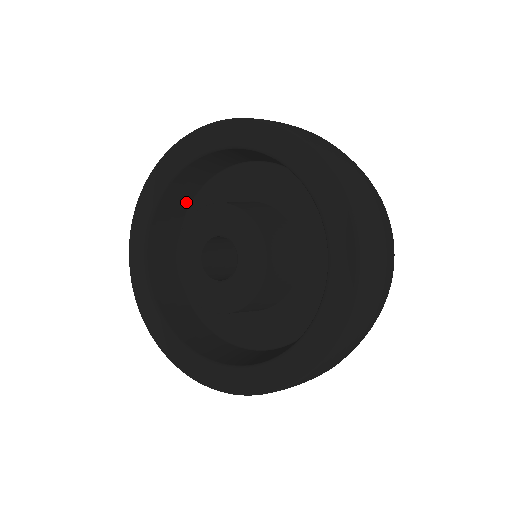
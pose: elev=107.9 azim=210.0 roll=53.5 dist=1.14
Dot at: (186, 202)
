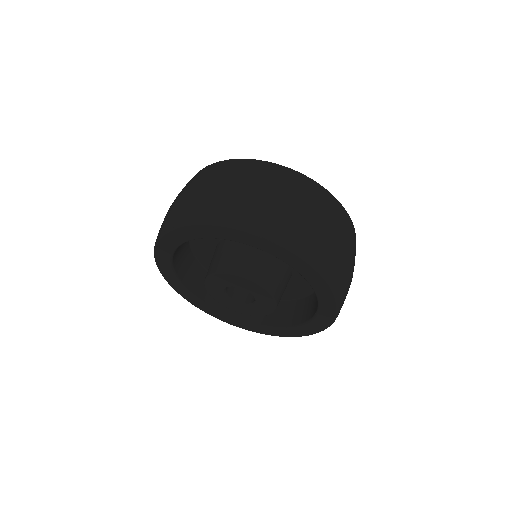
Dot at: occluded
